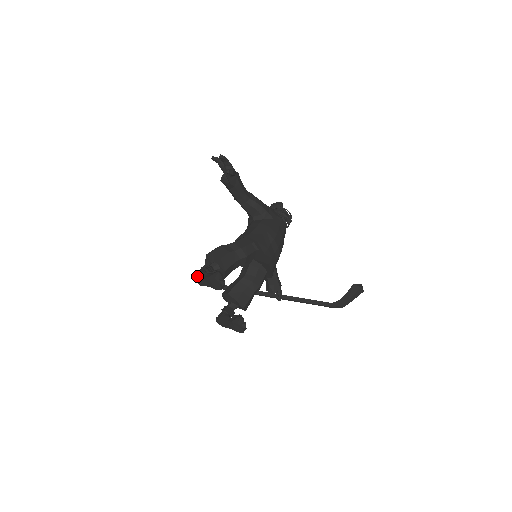
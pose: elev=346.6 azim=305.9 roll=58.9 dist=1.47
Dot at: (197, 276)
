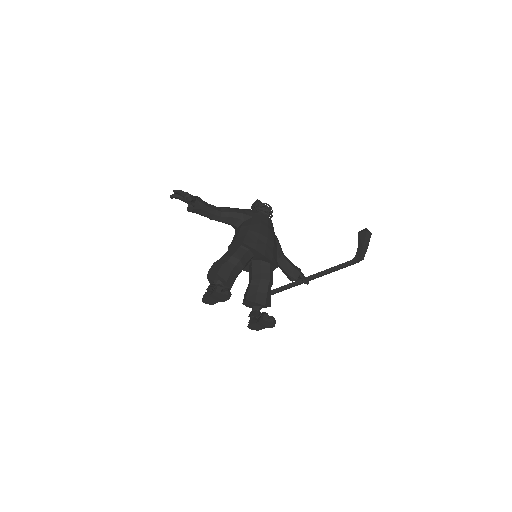
Dot at: (204, 299)
